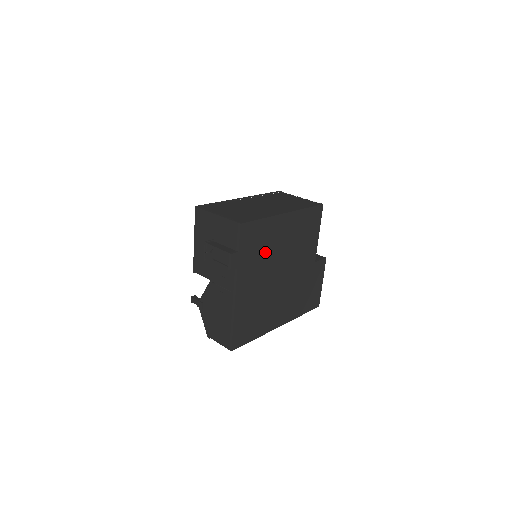
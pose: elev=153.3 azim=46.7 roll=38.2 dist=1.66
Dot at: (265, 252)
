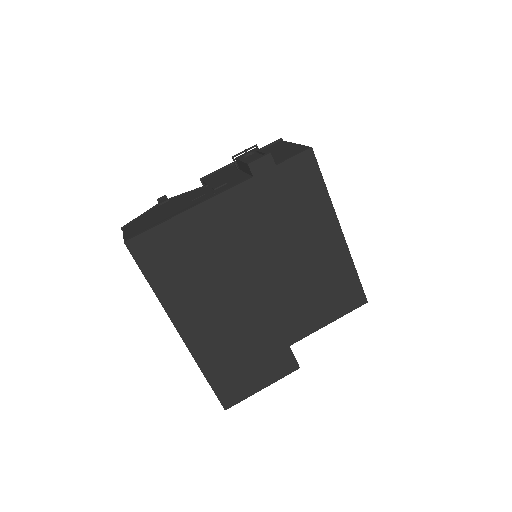
Dot at: (285, 222)
